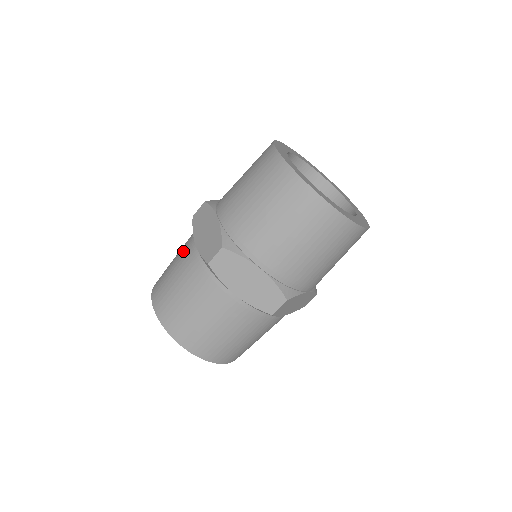
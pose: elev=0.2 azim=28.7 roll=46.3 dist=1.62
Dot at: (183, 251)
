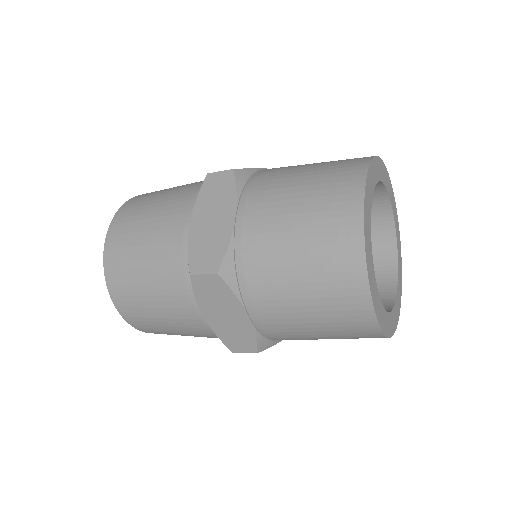
Dot at: (172, 211)
